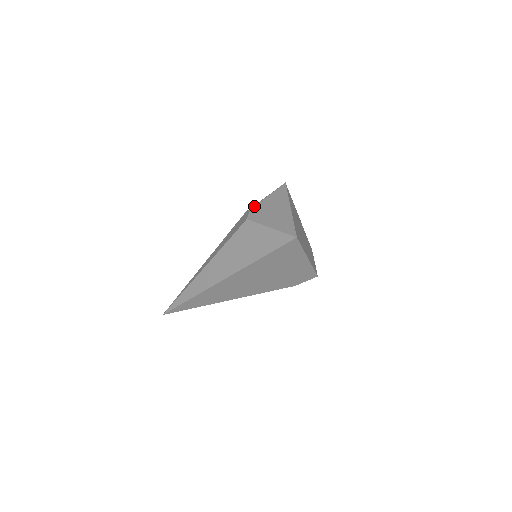
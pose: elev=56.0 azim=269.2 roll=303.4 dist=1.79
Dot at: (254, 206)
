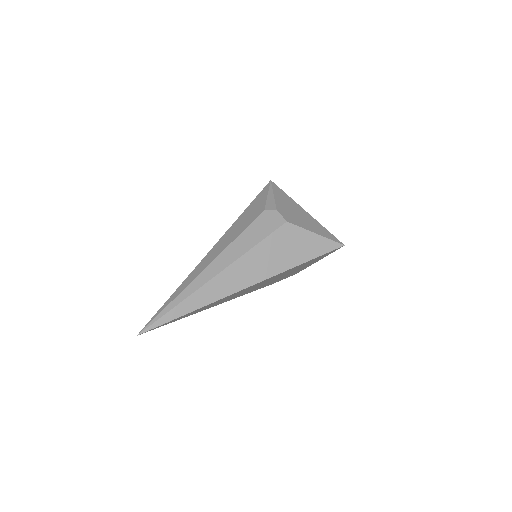
Dot at: (276, 206)
